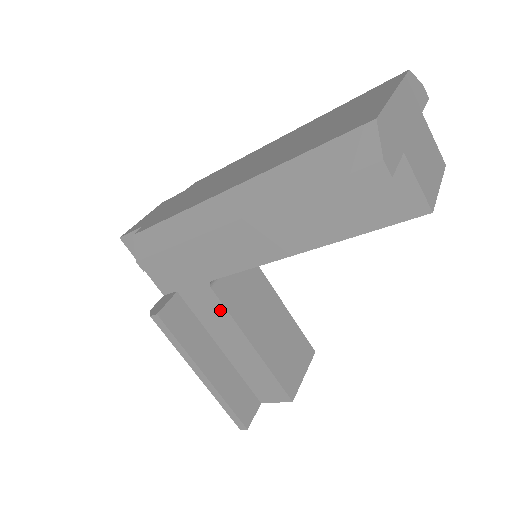
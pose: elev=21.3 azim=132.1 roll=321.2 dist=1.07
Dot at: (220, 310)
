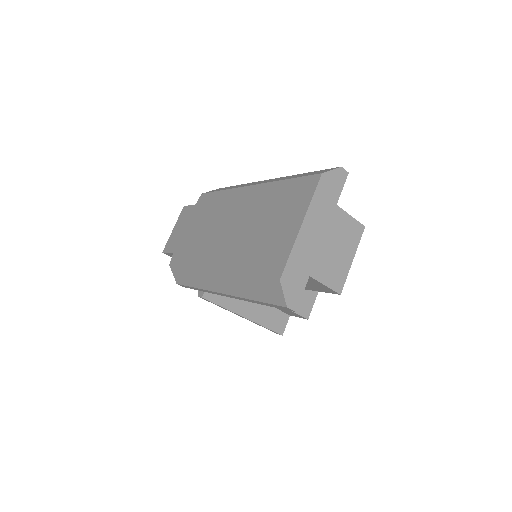
Dot at: occluded
